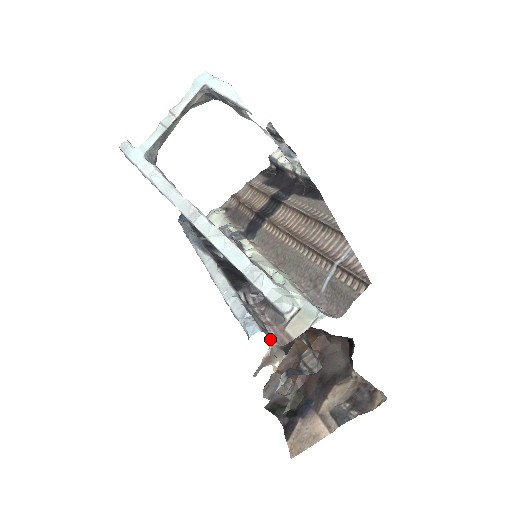
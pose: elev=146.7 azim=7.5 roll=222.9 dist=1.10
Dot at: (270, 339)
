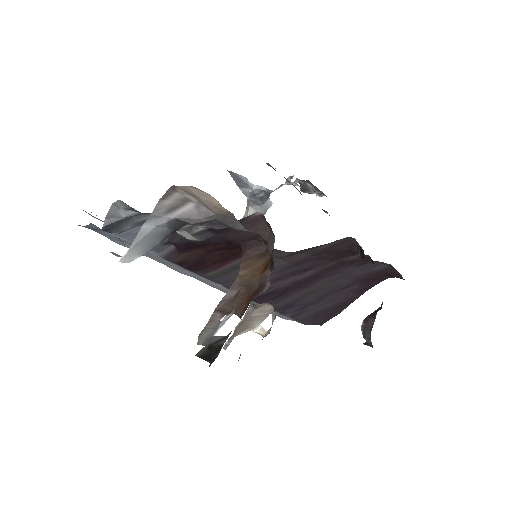
Dot at: occluded
